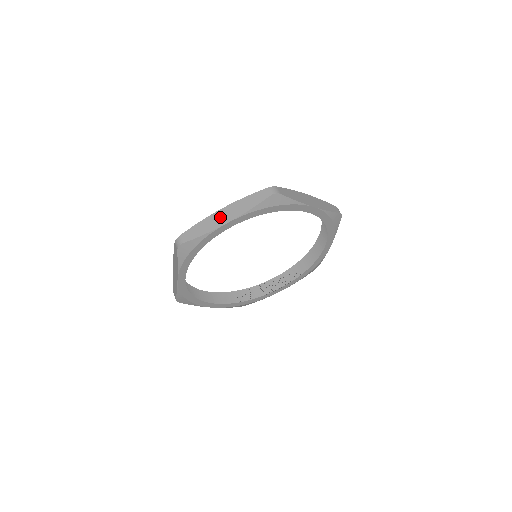
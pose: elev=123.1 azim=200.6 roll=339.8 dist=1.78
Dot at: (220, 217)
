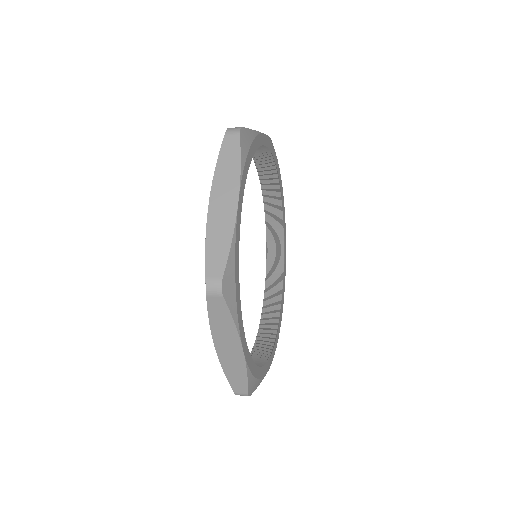
Dot at: occluded
